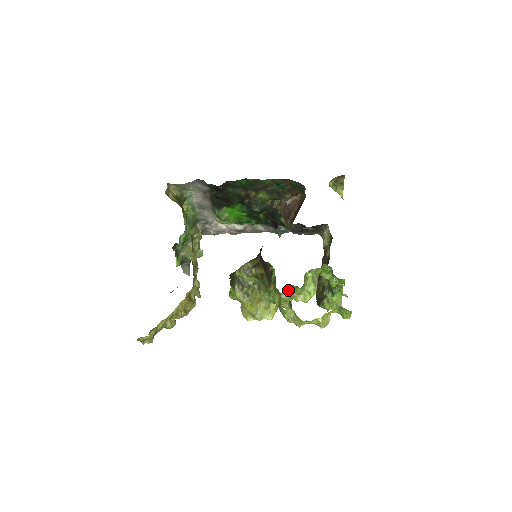
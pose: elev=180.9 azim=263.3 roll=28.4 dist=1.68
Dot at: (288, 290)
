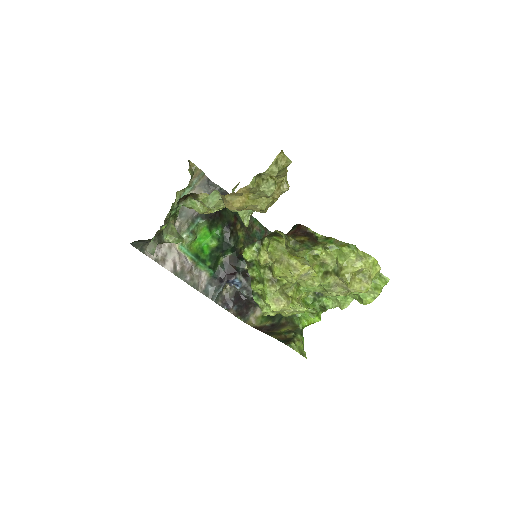
Dot at: (294, 288)
